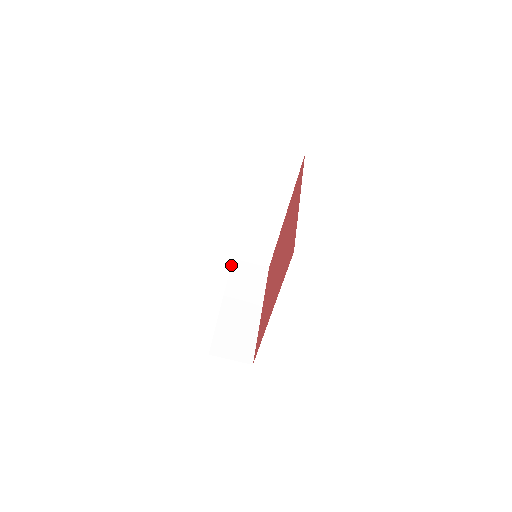
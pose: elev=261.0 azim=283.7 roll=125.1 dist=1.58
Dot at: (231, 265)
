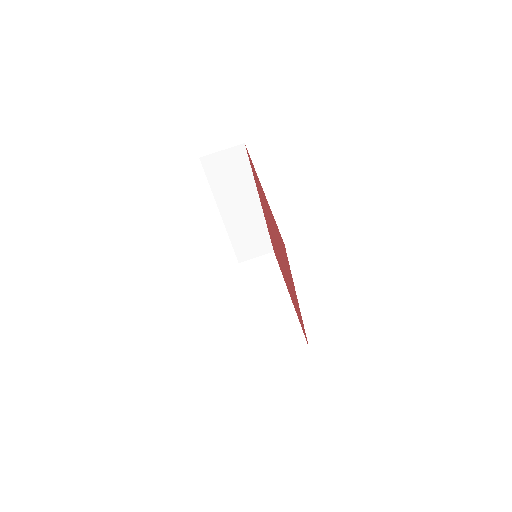
Dot at: occluded
